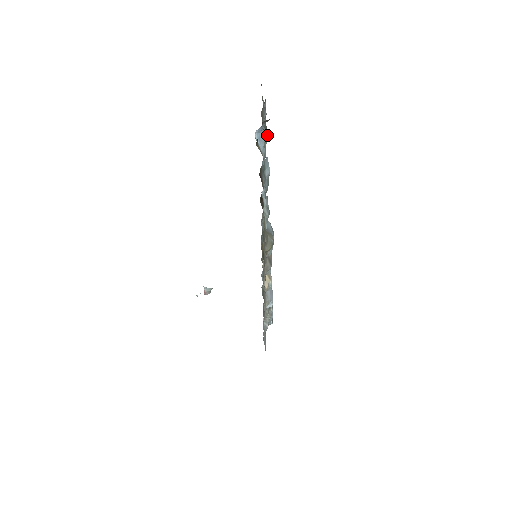
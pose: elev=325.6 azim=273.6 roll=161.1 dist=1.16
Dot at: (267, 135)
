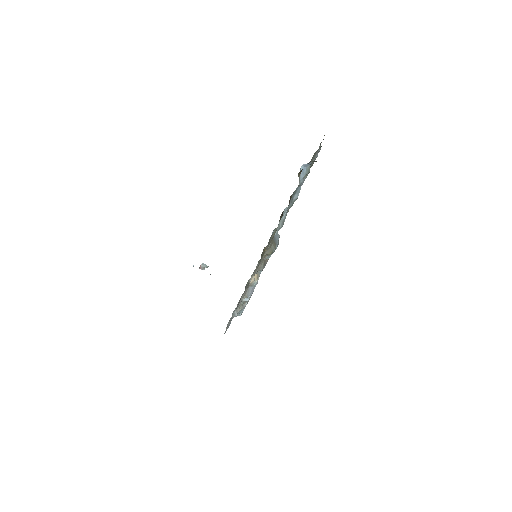
Dot at: occluded
